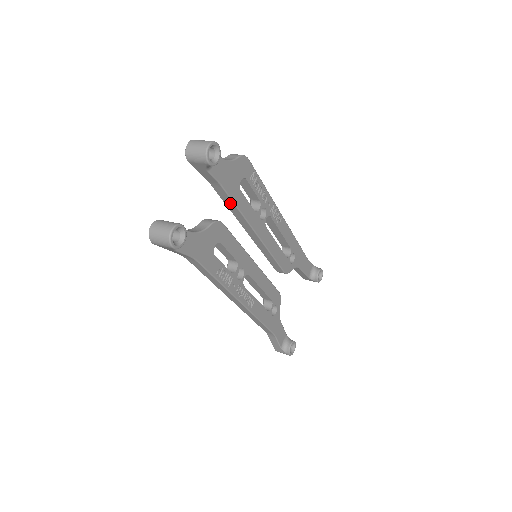
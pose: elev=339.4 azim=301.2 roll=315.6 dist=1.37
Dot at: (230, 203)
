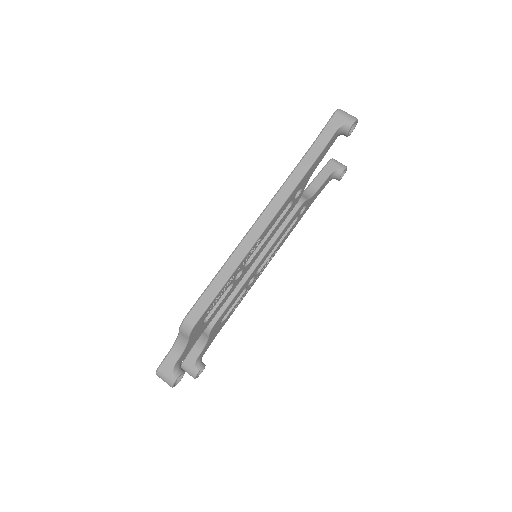
Dot at: occluded
